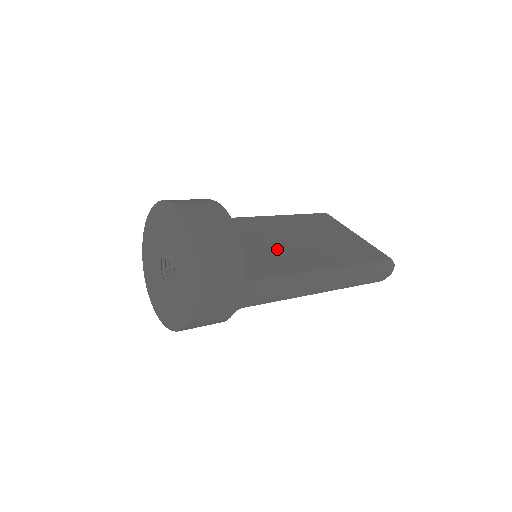
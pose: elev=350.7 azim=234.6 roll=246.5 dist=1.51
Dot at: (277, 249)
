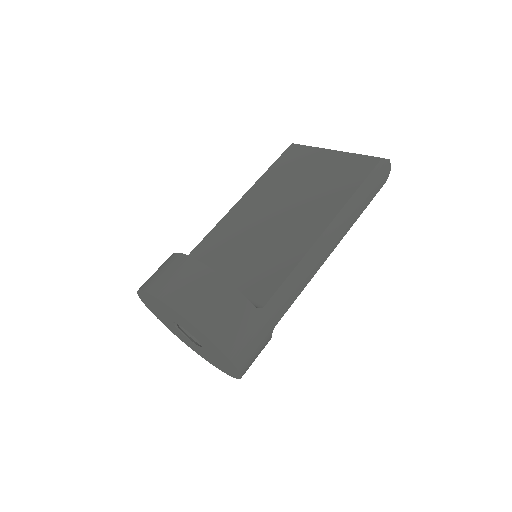
Dot at: (269, 240)
